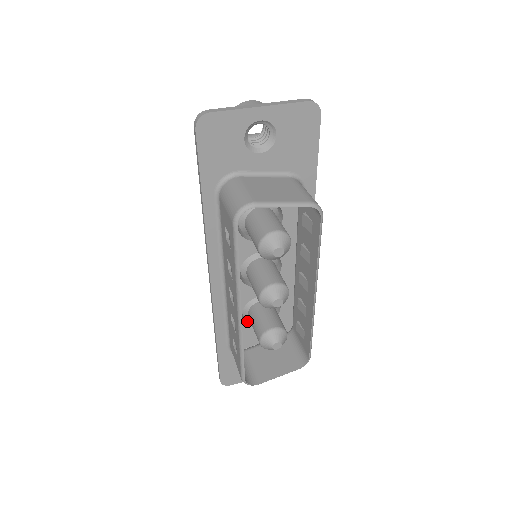
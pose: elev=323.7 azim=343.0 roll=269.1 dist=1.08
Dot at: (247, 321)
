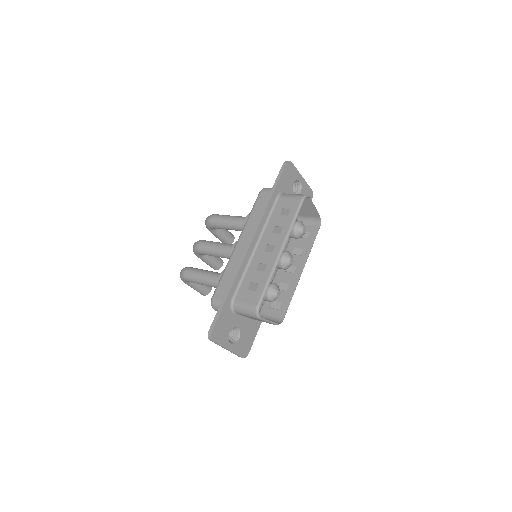
Dot at: occluded
